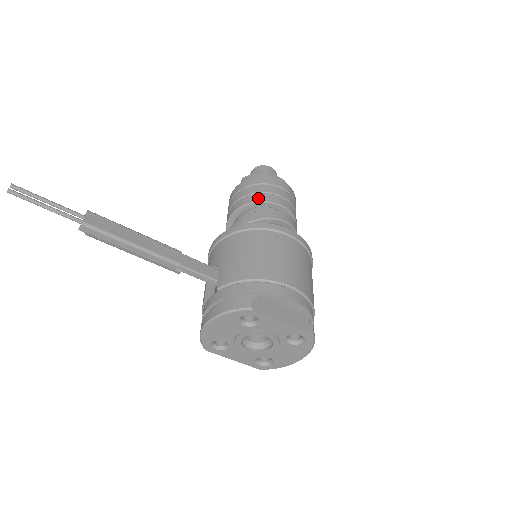
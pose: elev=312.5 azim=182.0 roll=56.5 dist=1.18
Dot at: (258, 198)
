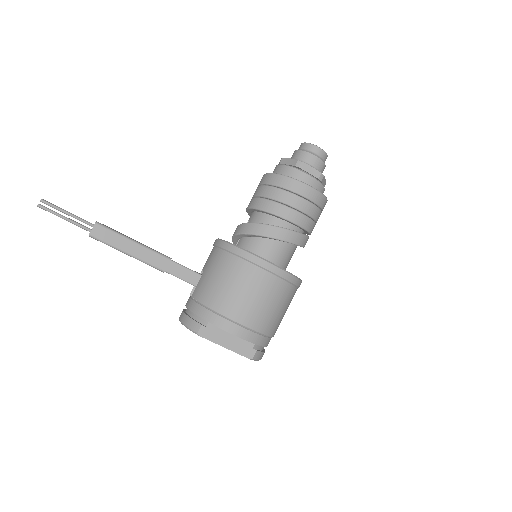
Dot at: (267, 207)
